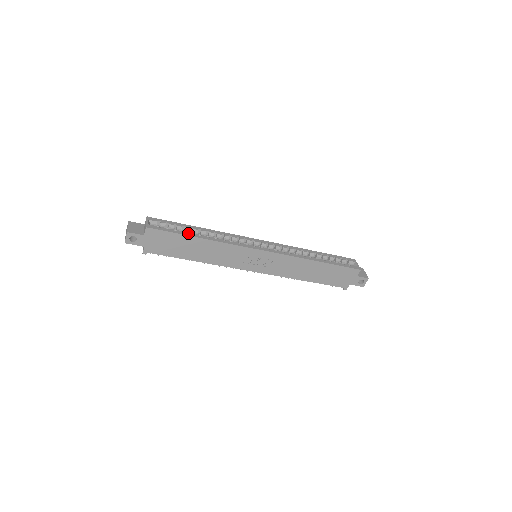
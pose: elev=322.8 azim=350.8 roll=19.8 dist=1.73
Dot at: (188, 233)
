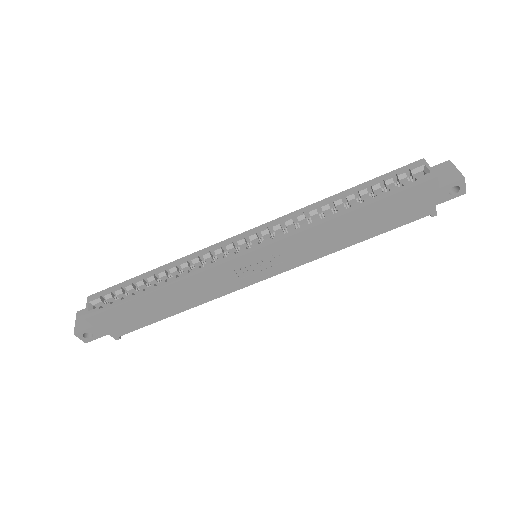
Dot at: (139, 292)
